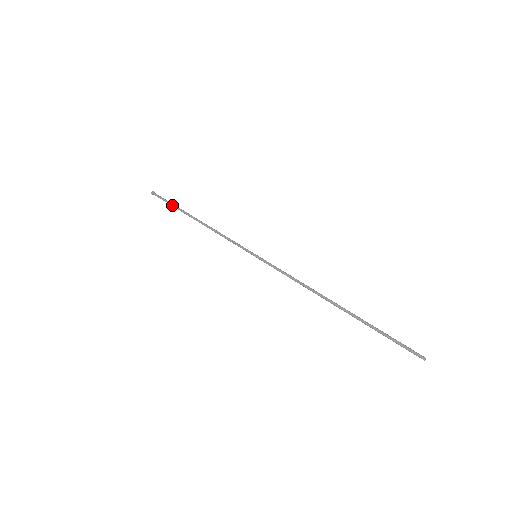
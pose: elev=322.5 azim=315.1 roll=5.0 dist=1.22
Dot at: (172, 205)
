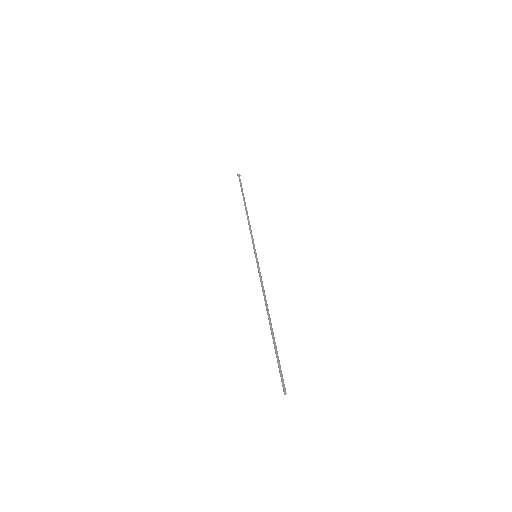
Dot at: (241, 190)
